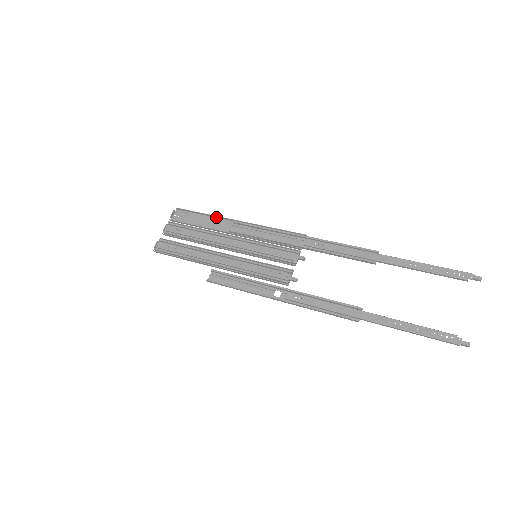
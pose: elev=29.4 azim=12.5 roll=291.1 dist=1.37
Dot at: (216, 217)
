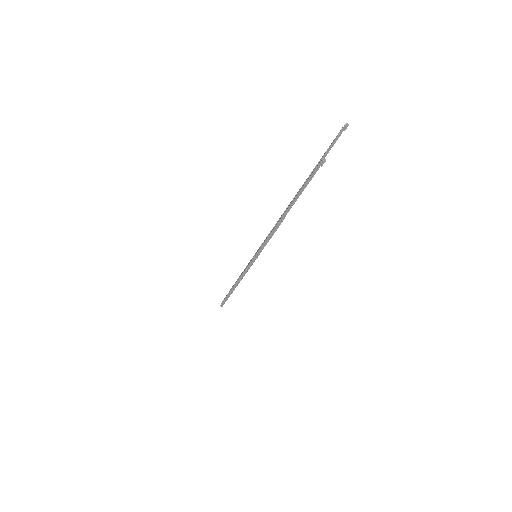
Dot at: occluded
